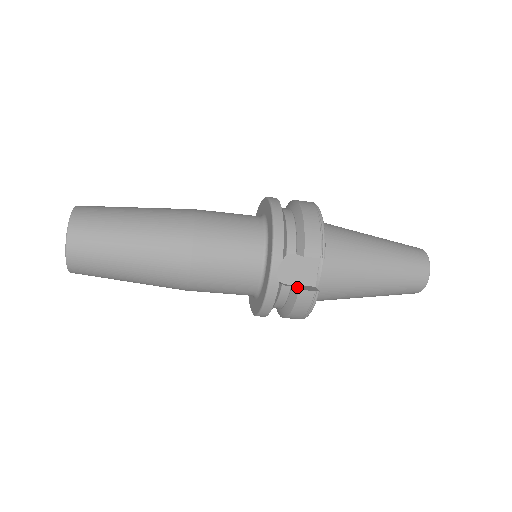
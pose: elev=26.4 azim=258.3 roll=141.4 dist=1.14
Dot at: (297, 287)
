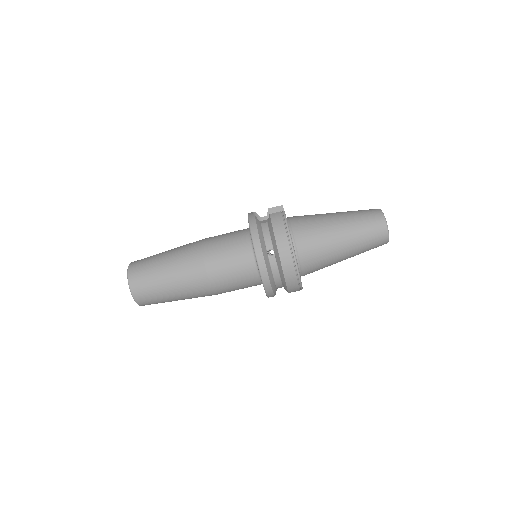
Dot at: occluded
